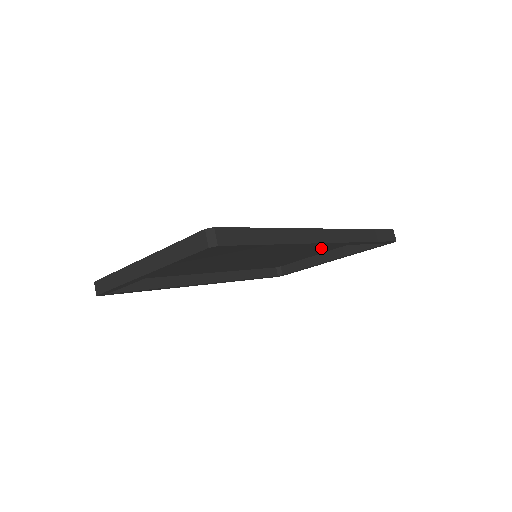
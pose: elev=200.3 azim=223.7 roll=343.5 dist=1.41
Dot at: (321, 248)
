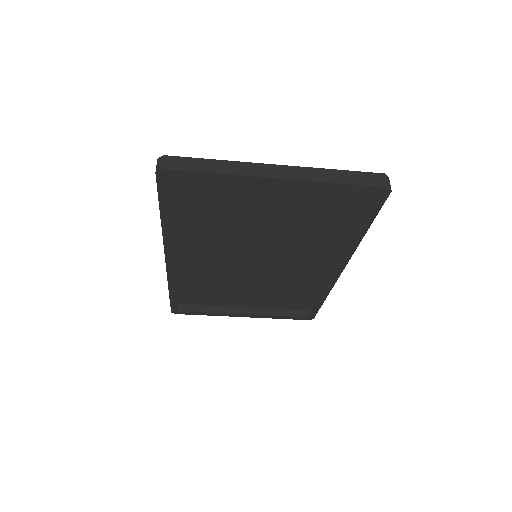
Dot at: (256, 295)
